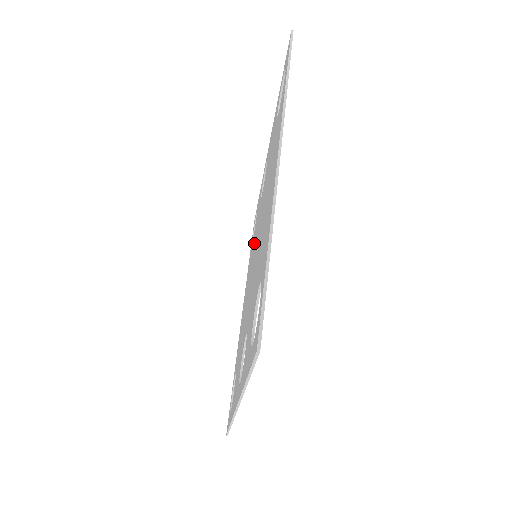
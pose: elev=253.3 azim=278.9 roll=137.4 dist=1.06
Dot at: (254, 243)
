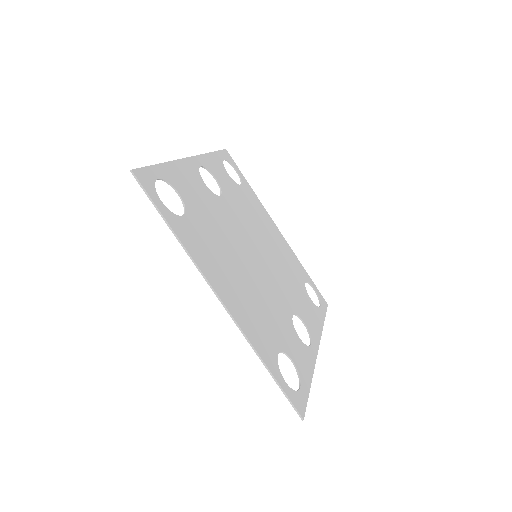
Dot at: (245, 219)
